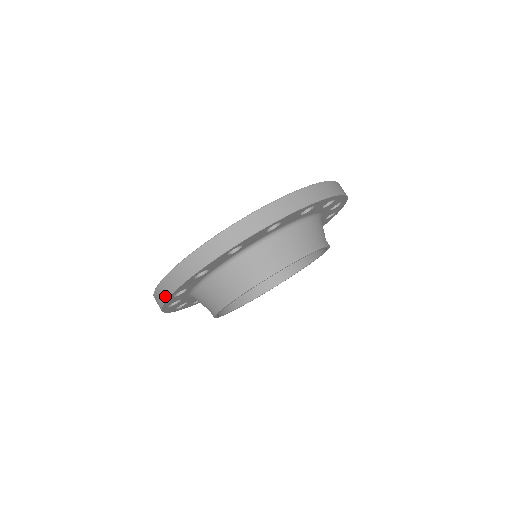
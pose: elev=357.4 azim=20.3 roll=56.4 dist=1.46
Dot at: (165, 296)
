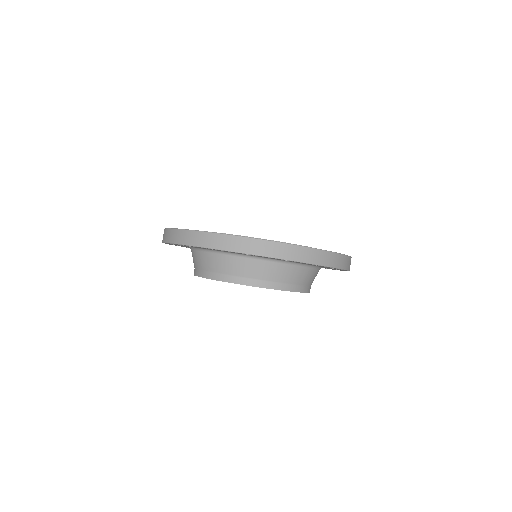
Dot at: (205, 244)
